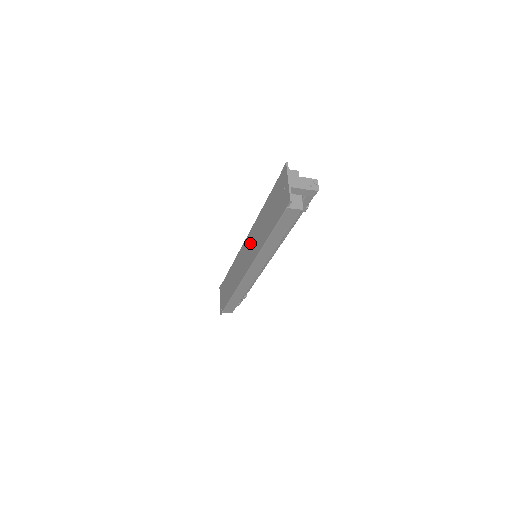
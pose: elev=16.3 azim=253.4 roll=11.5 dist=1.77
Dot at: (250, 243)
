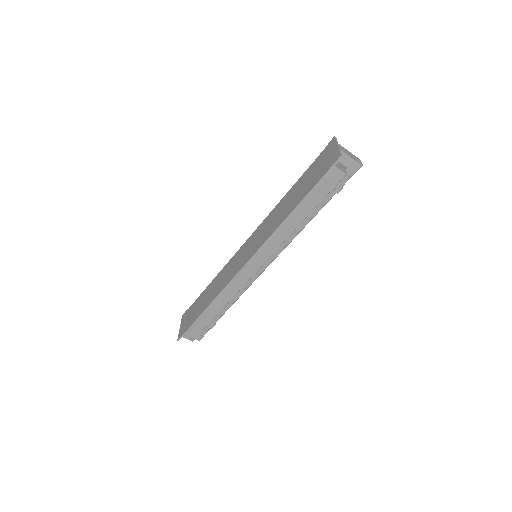
Dot at: (257, 235)
